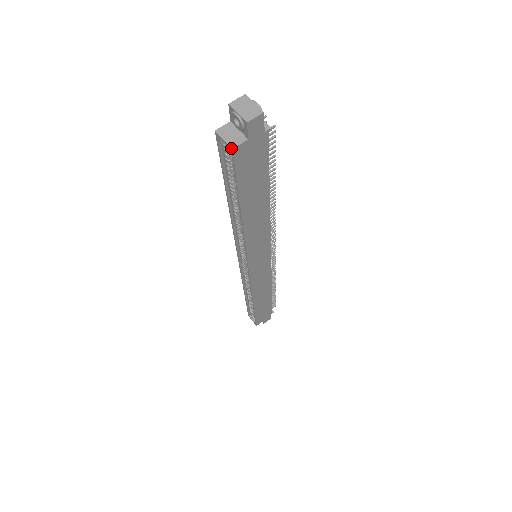
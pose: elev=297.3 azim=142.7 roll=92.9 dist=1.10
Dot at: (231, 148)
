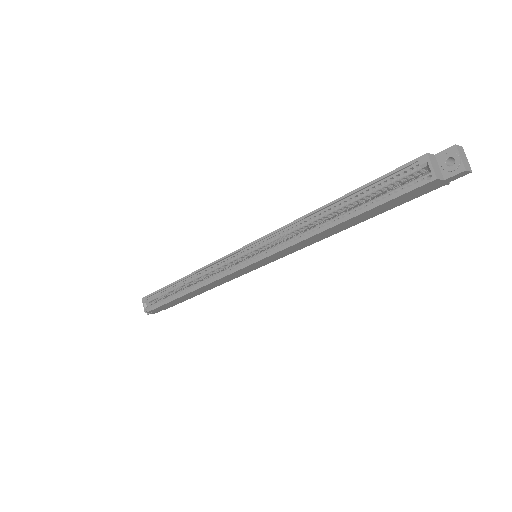
Dot at: (437, 177)
